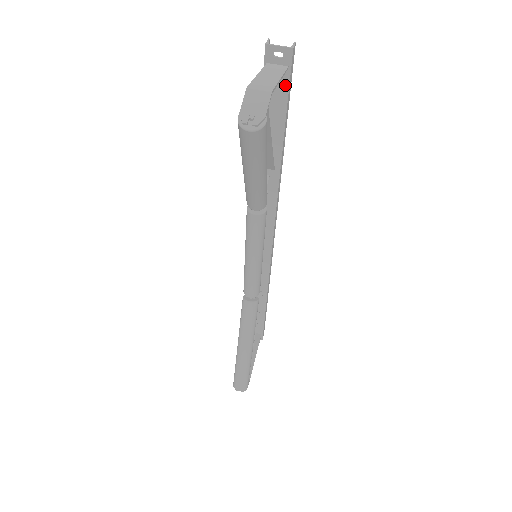
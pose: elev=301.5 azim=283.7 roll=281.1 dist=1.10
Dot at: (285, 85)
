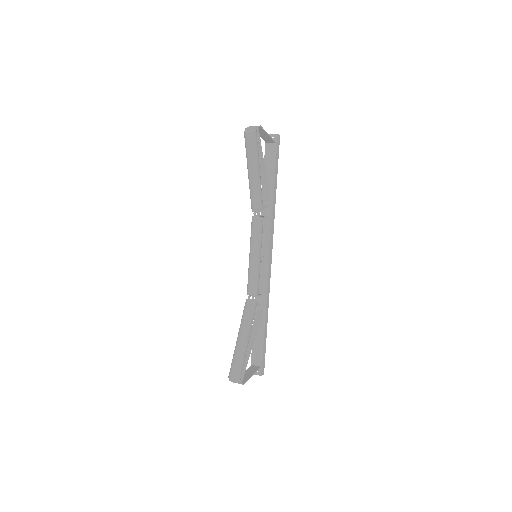
Dot at: (275, 151)
